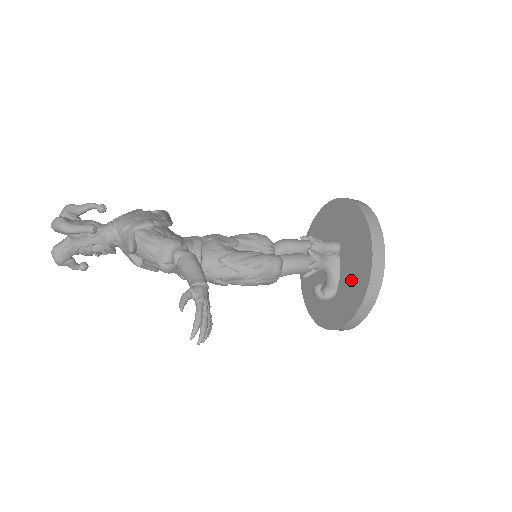
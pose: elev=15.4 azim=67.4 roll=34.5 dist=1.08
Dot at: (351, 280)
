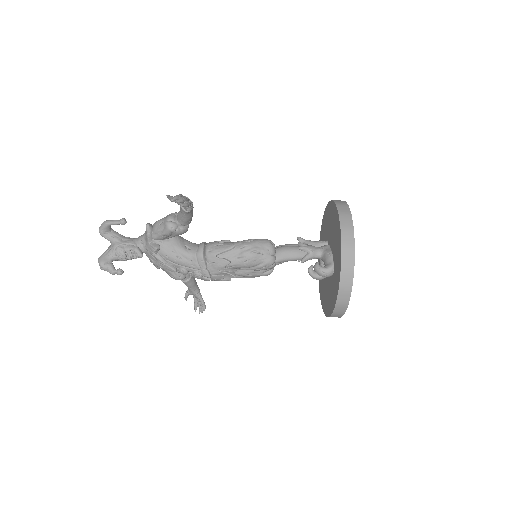
Dot at: (334, 237)
